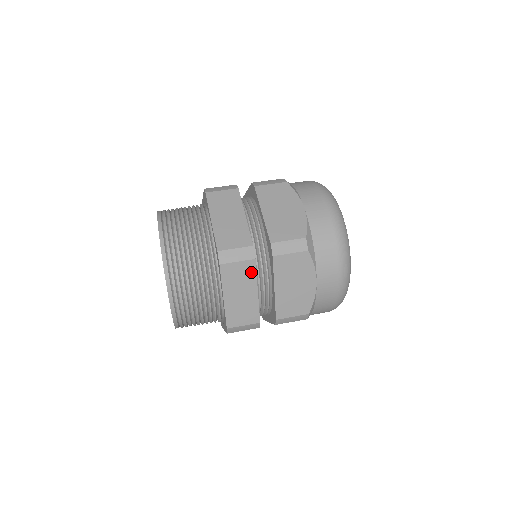
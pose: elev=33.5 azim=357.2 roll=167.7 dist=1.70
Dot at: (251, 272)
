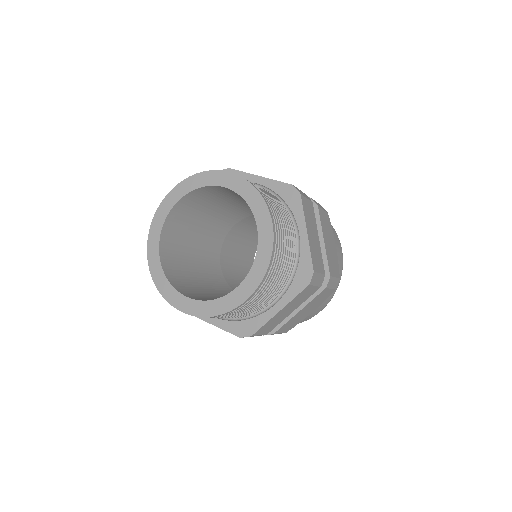
Dot at: (309, 296)
